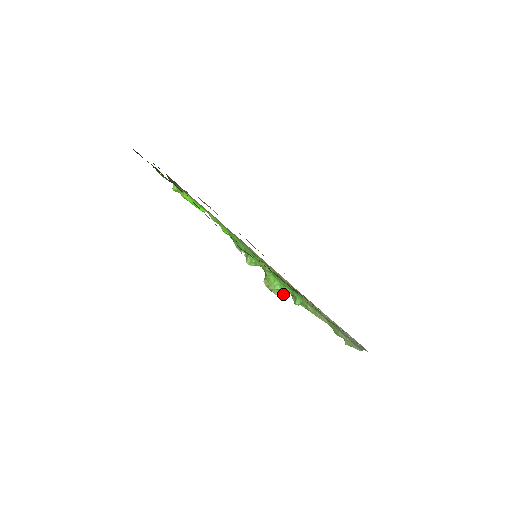
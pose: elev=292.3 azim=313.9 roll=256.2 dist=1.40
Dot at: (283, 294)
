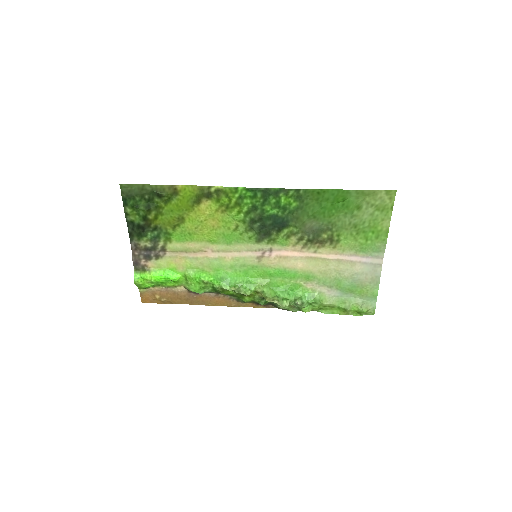
Dot at: (288, 303)
